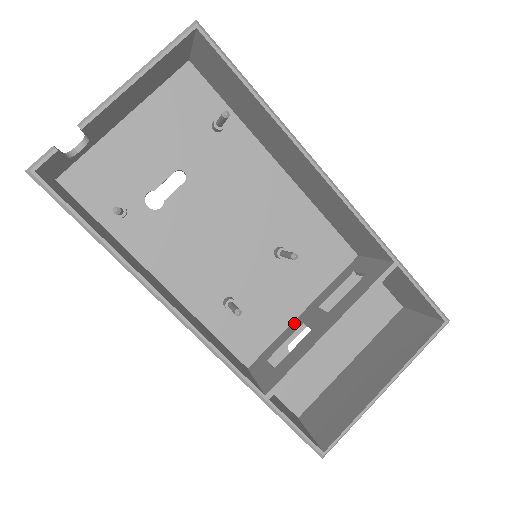
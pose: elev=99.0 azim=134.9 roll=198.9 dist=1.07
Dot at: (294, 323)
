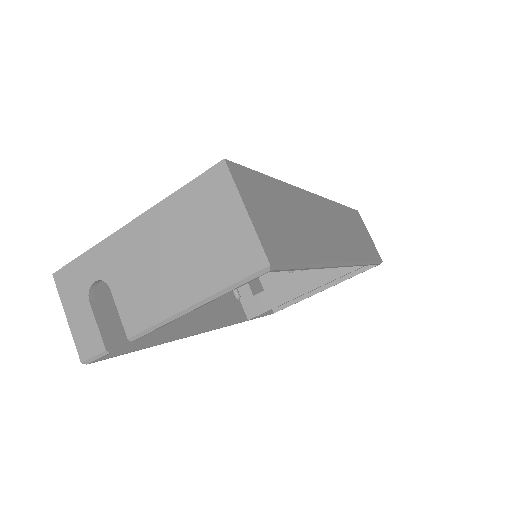
Dot at: occluded
